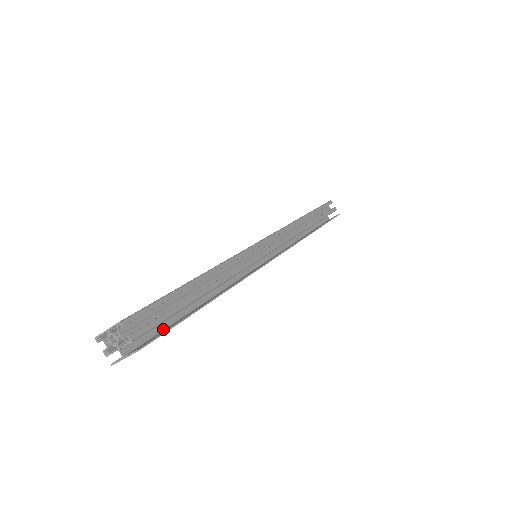
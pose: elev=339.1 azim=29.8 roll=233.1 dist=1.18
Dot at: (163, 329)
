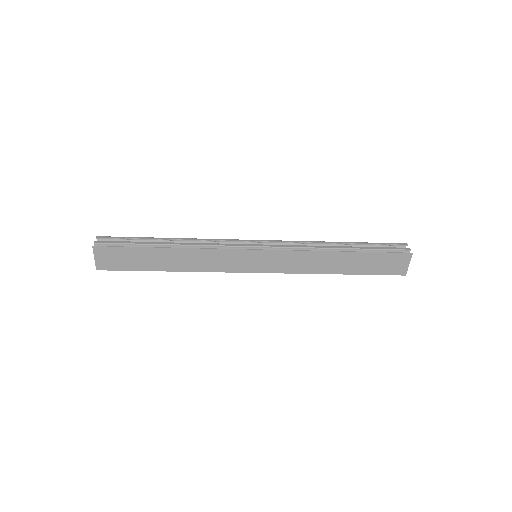
Dot at: (130, 257)
